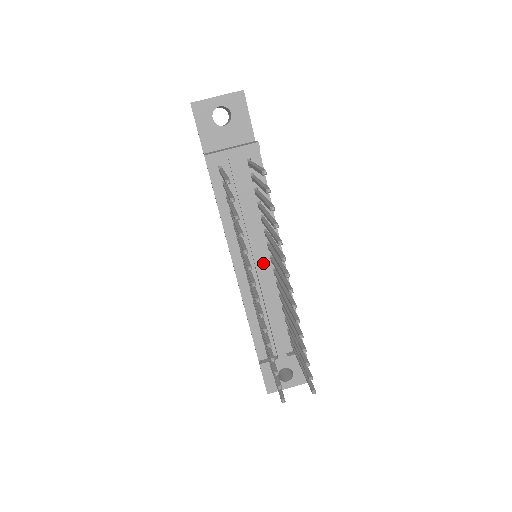
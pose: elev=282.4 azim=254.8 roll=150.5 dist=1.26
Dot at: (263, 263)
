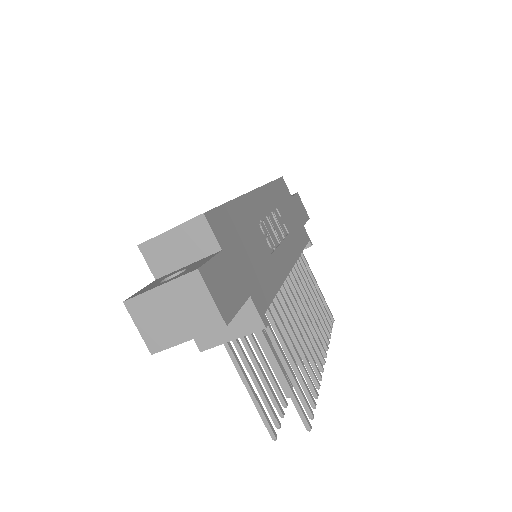
Dot at: occluded
